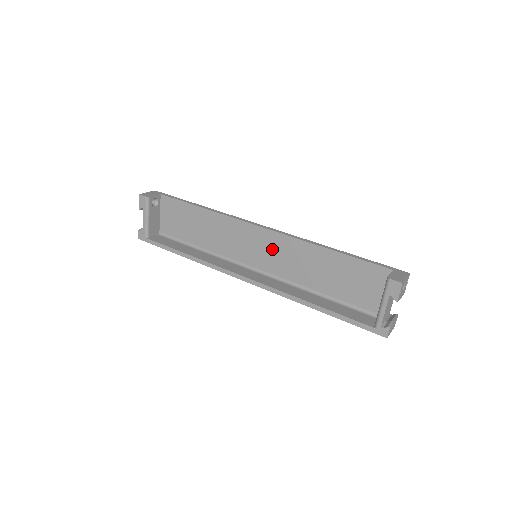
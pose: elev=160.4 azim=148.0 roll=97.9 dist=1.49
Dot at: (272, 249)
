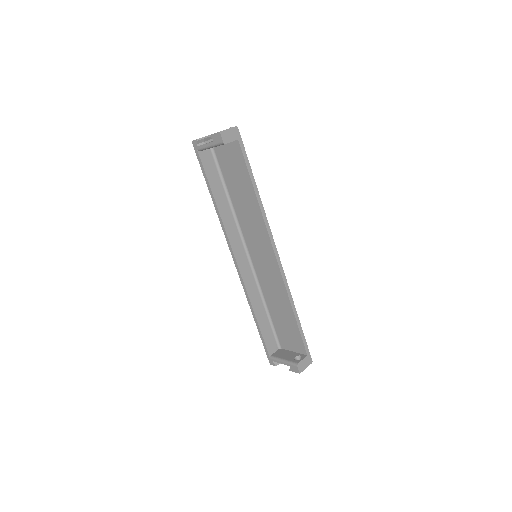
Dot at: (268, 267)
